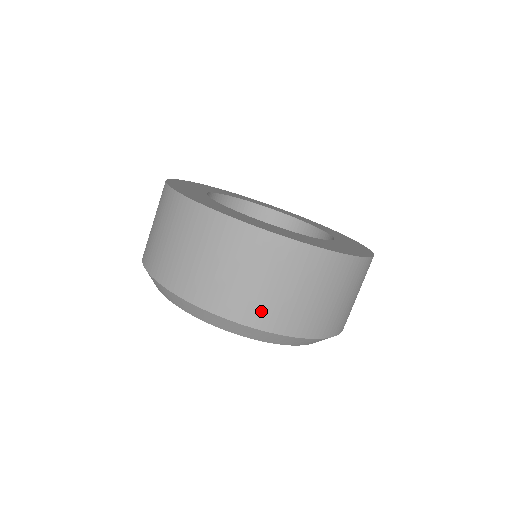
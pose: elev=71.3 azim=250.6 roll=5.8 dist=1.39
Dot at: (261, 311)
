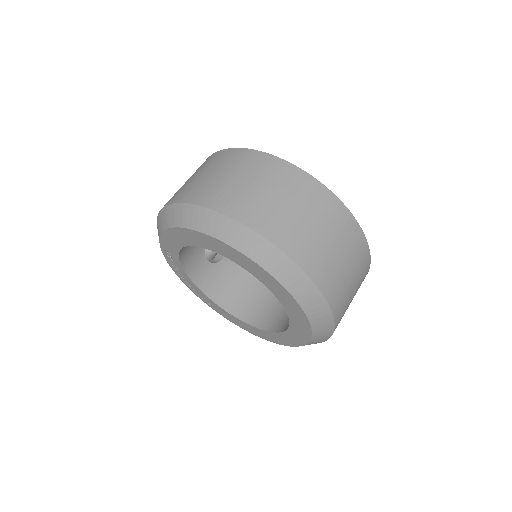
Dot at: (338, 293)
